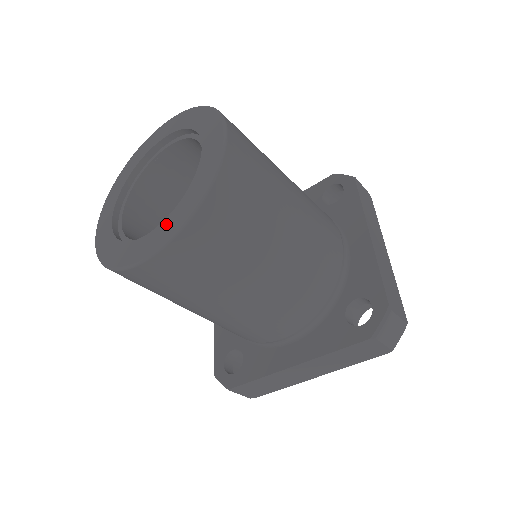
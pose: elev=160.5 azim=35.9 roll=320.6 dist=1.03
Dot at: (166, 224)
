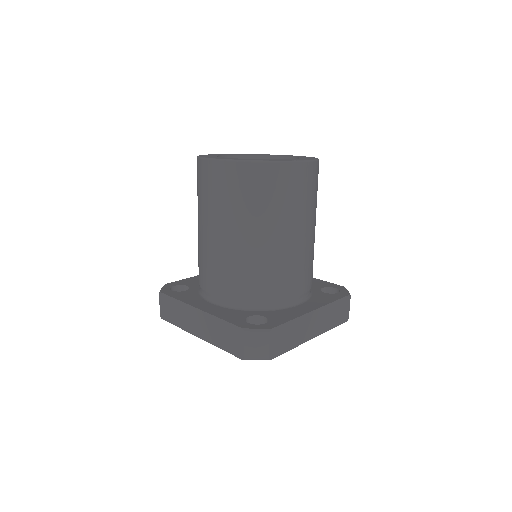
Dot at: occluded
